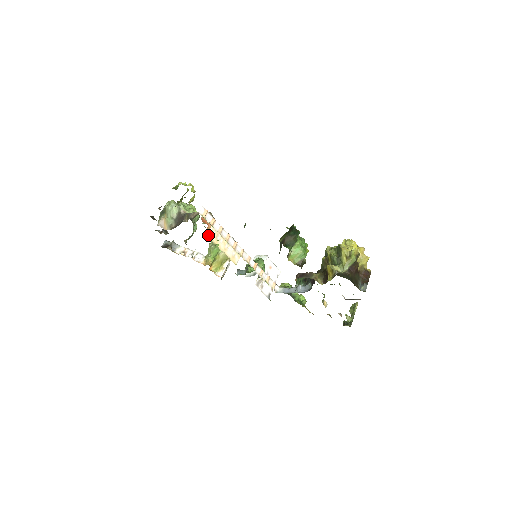
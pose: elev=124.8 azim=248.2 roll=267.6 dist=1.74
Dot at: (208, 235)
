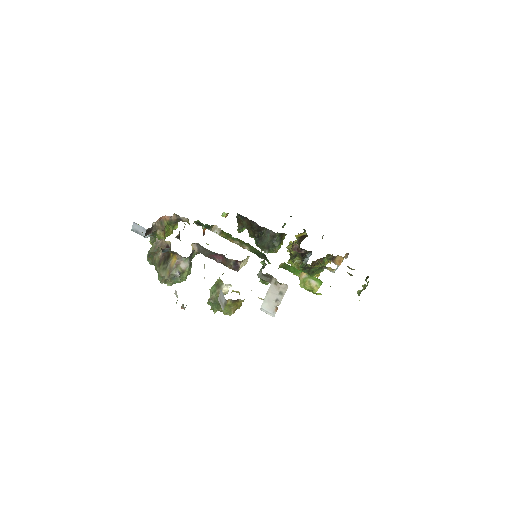
Dot at: occluded
